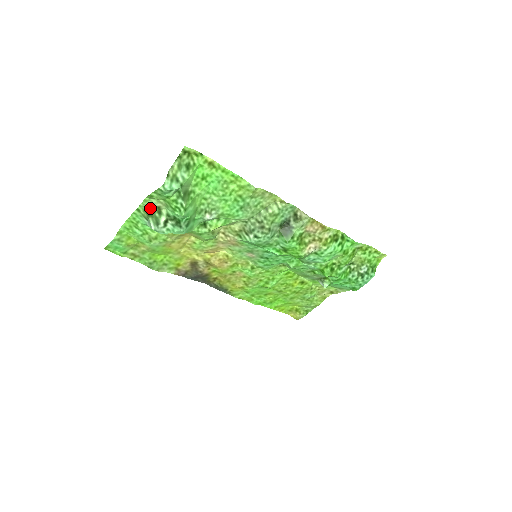
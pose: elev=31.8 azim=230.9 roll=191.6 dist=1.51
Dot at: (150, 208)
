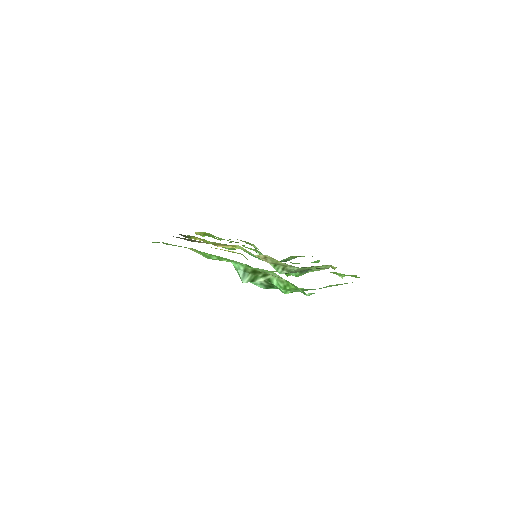
Dot at: (263, 272)
